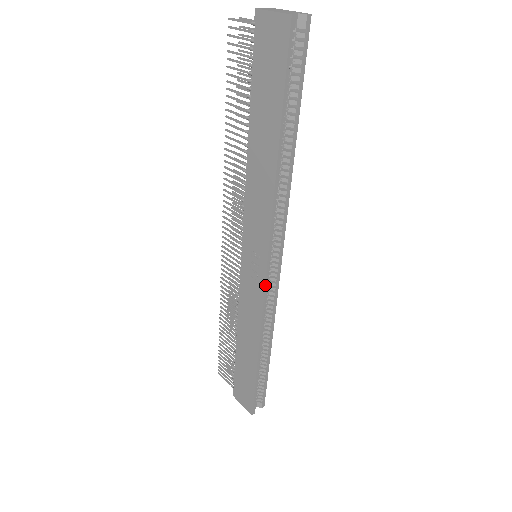
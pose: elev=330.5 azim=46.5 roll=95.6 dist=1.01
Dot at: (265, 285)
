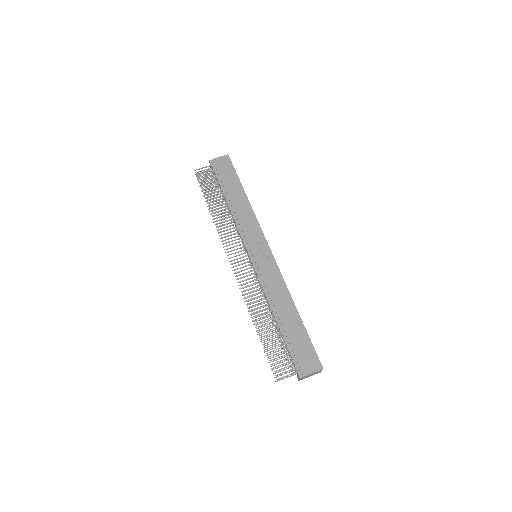
Dot at: occluded
